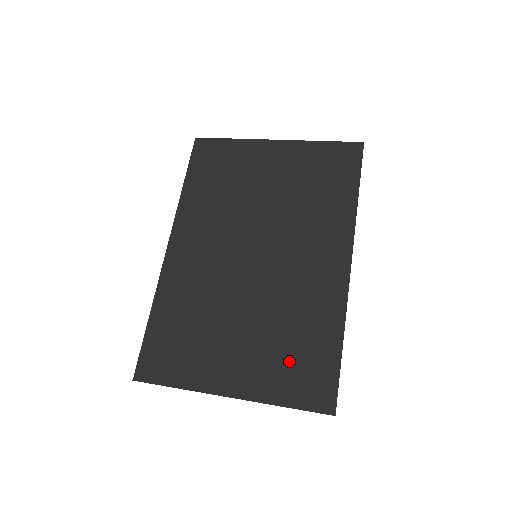
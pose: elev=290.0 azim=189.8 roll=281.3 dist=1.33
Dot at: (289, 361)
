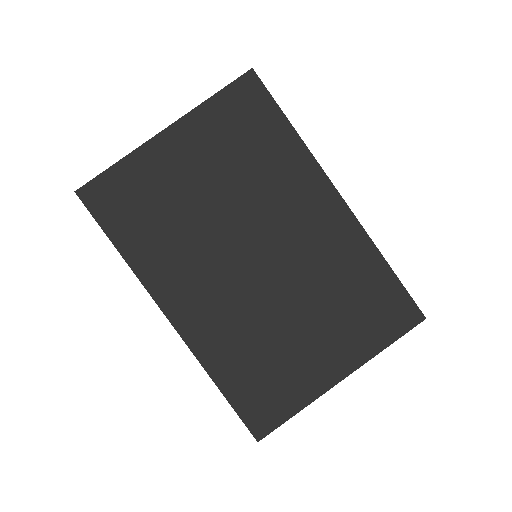
Dot at: (362, 313)
